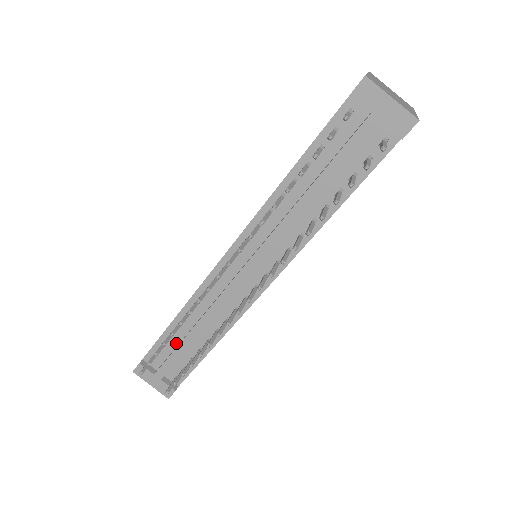
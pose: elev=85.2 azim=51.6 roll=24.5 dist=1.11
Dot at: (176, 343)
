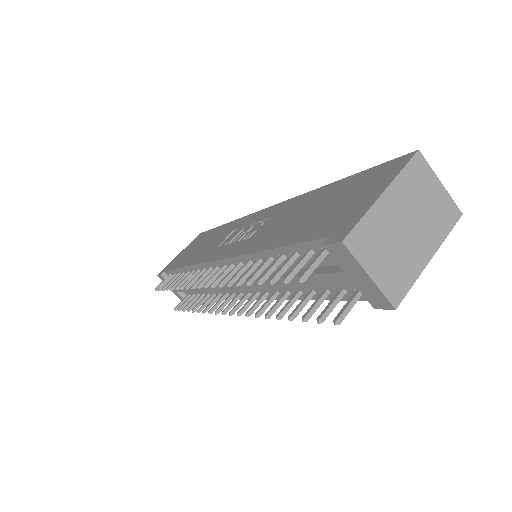
Dot at: occluded
